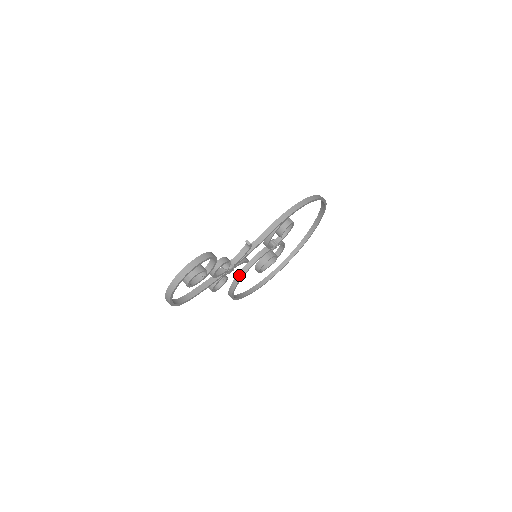
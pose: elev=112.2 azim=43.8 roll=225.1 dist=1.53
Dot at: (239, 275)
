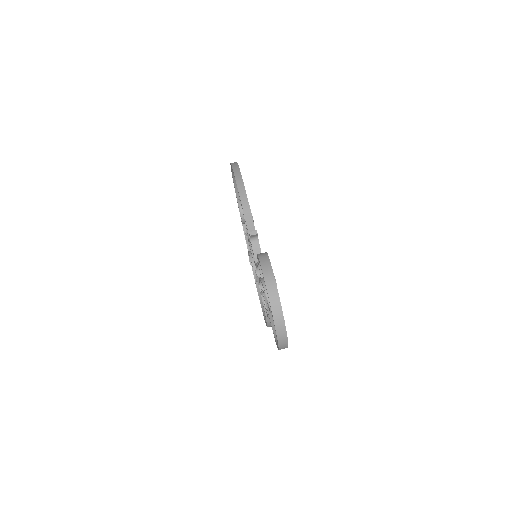
Dot at: occluded
